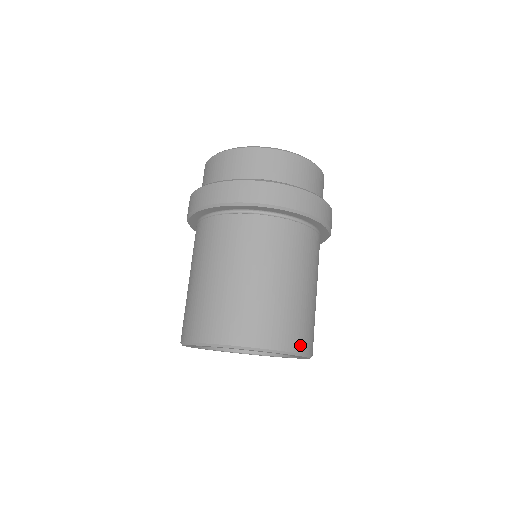
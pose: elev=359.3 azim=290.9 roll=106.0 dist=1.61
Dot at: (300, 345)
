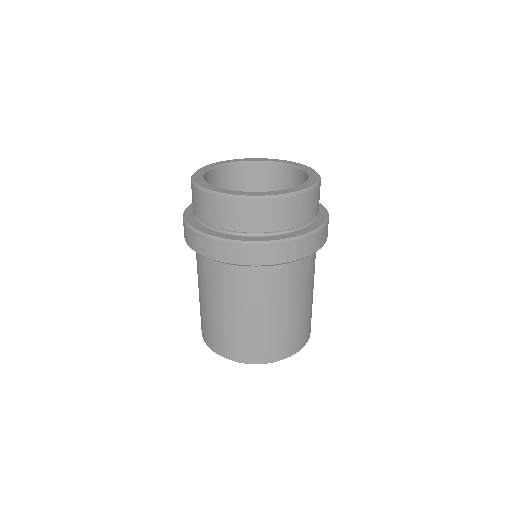
Dot at: (309, 335)
